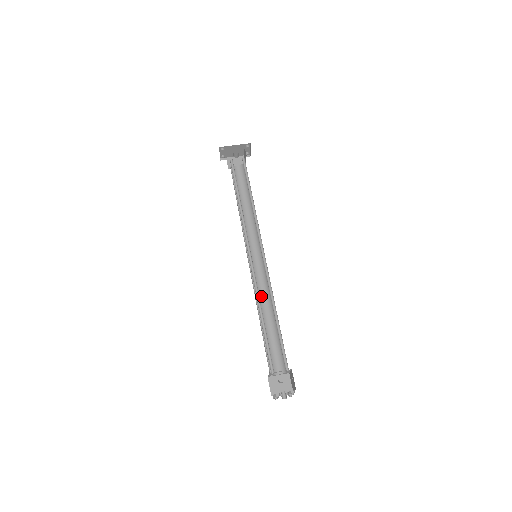
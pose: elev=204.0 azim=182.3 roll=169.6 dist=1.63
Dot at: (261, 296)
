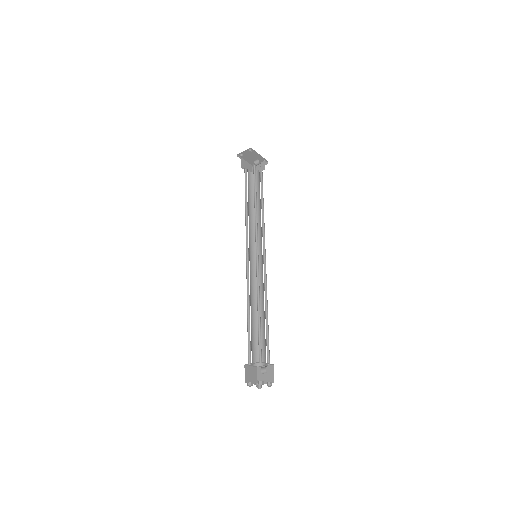
Dot at: (251, 292)
